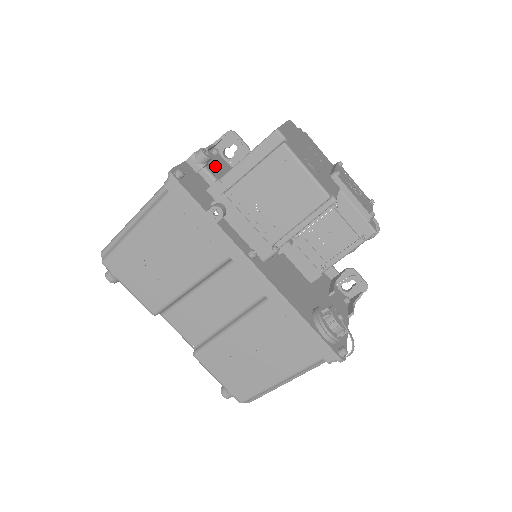
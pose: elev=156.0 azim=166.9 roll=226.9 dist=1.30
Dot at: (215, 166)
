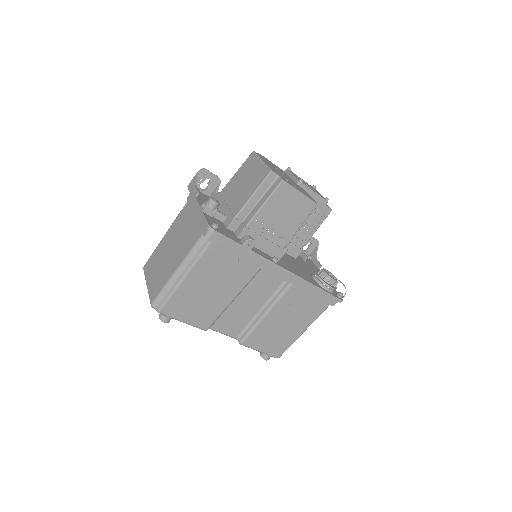
Dot at: occluded
